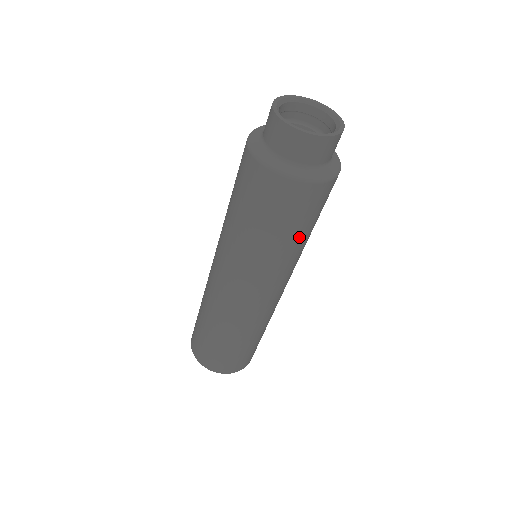
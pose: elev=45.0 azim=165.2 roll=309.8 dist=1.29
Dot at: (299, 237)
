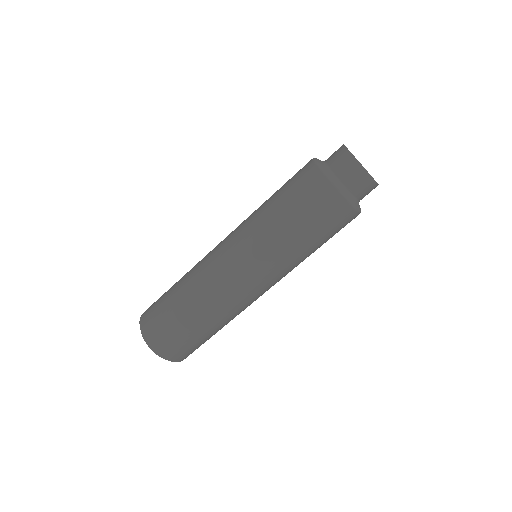
Dot at: (293, 227)
